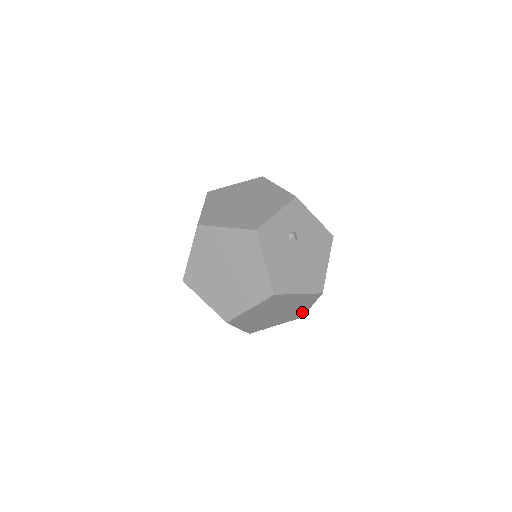
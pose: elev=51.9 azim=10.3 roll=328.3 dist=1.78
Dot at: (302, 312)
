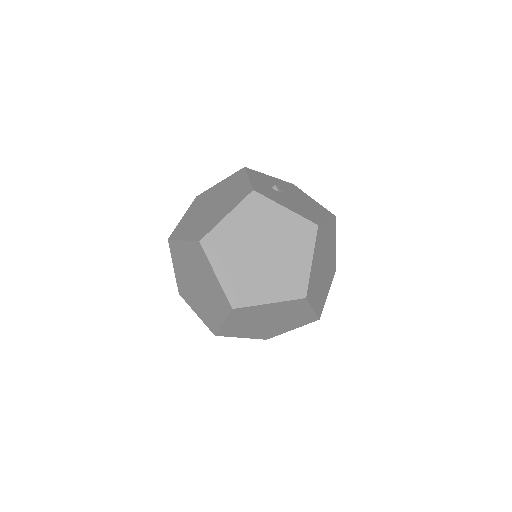
Dot at: (334, 260)
